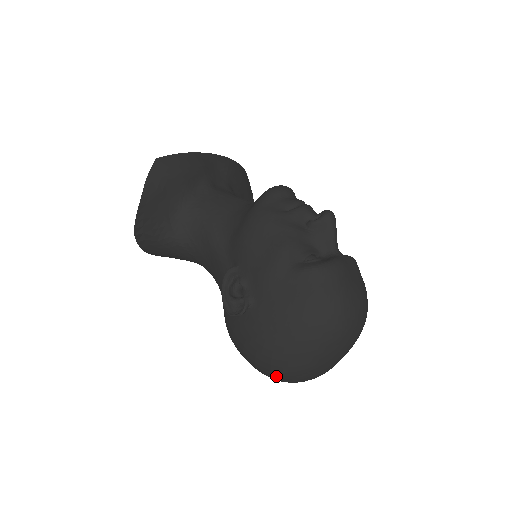
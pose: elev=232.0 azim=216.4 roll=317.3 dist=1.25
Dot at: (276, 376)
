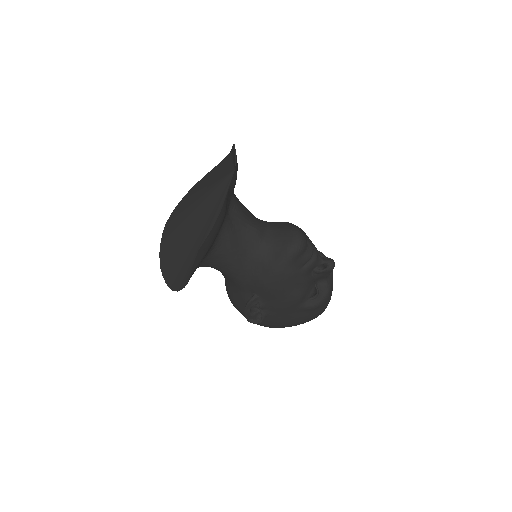
Dot at: occluded
